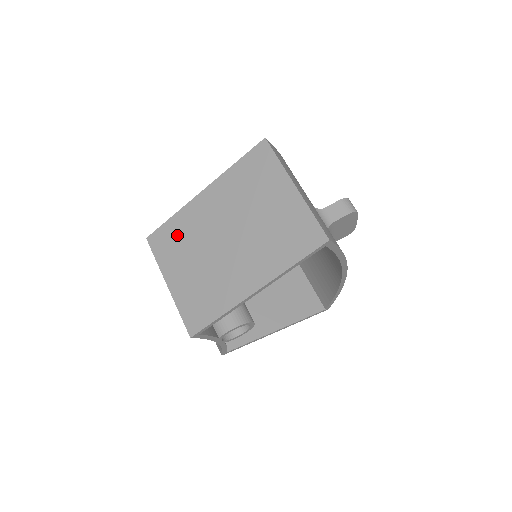
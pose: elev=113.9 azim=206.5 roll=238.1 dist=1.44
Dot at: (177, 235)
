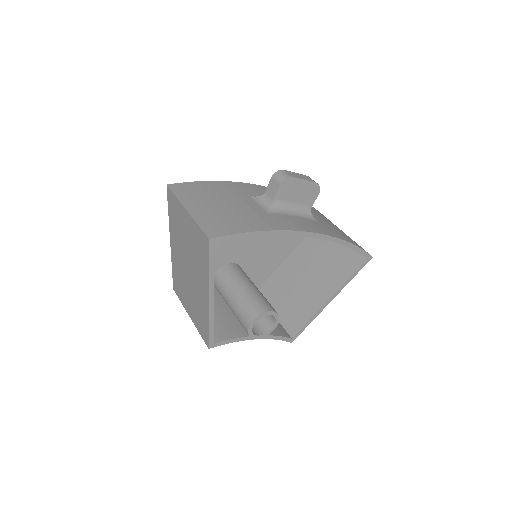
Dot at: (178, 279)
